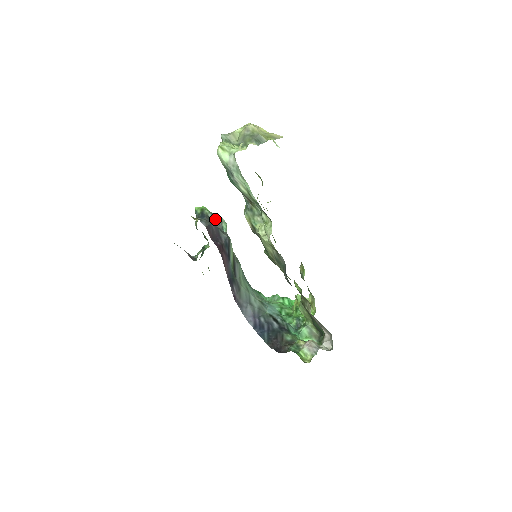
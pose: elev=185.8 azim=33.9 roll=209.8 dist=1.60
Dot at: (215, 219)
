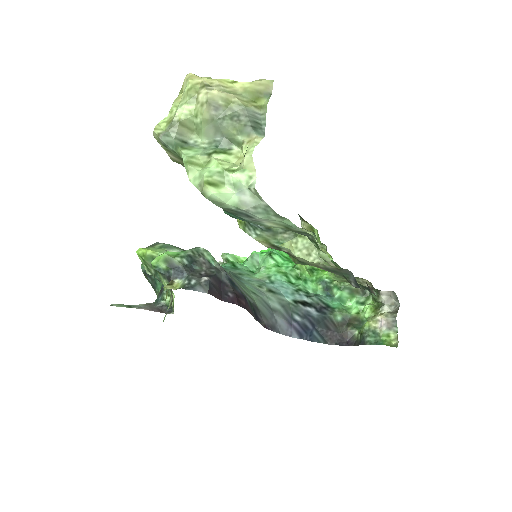
Dot at: (194, 260)
